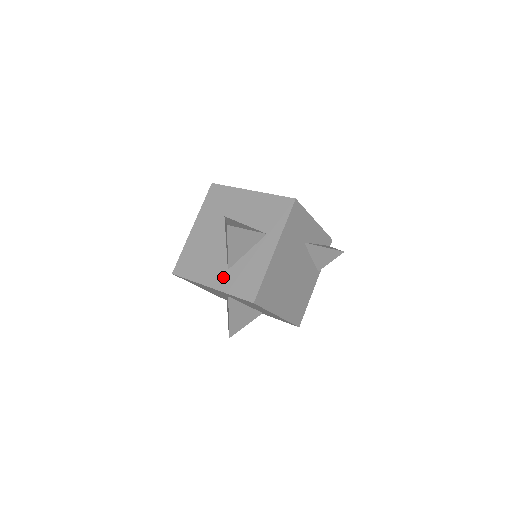
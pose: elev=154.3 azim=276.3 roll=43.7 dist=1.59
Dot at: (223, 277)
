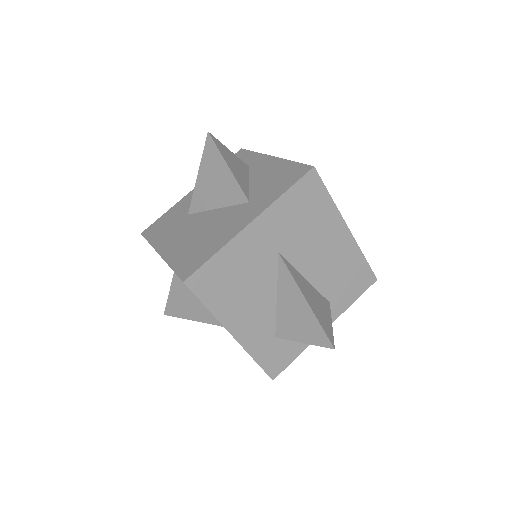
Dot at: (252, 206)
